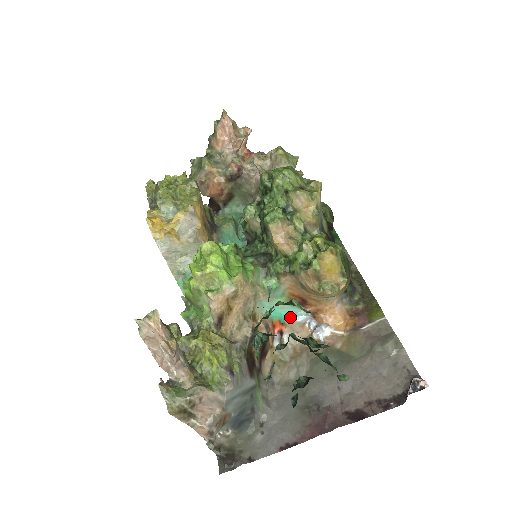
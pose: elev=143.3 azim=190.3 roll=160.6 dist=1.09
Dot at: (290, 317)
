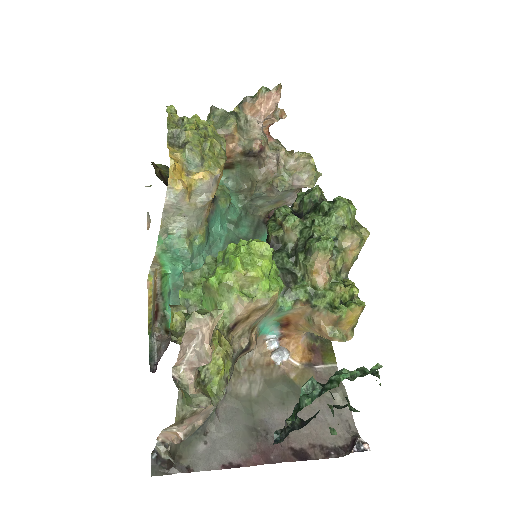
Dot at: (265, 332)
